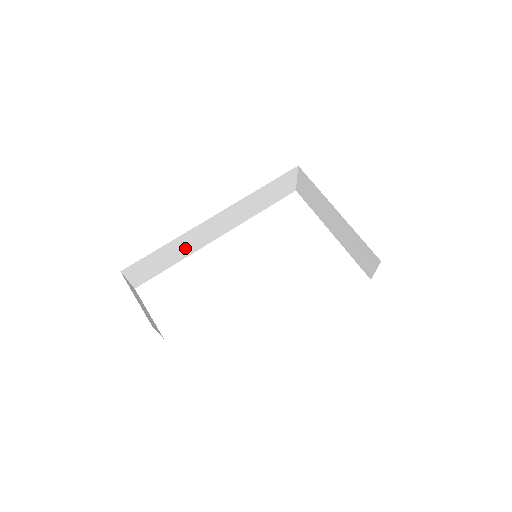
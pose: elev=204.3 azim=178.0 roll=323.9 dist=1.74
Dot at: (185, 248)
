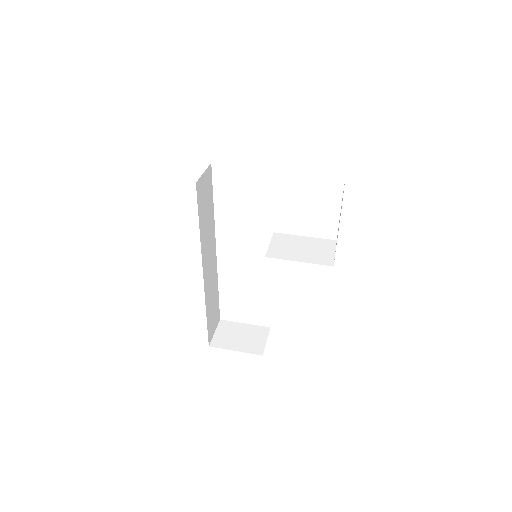
Dot at: (212, 287)
